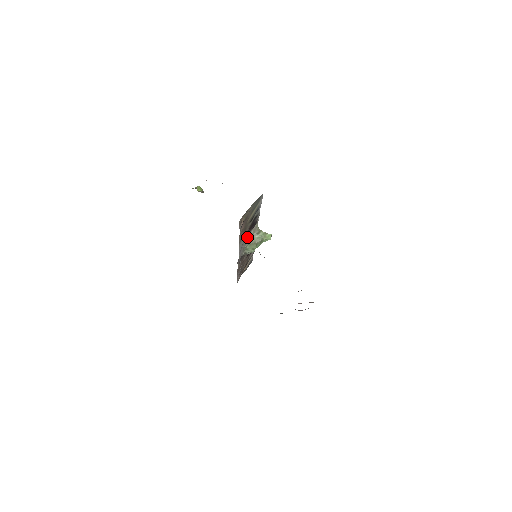
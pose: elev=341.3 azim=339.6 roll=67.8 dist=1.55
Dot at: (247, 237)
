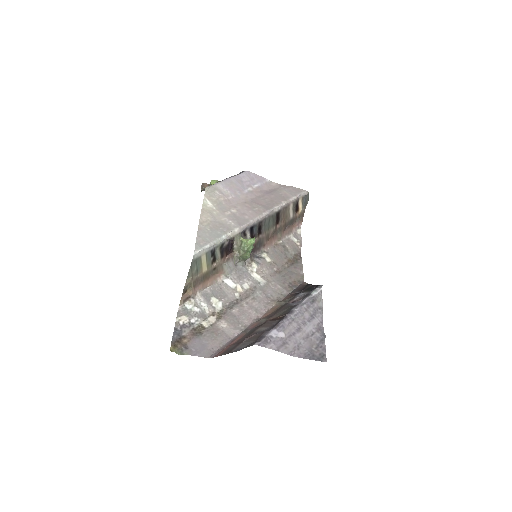
Dot at: (234, 253)
